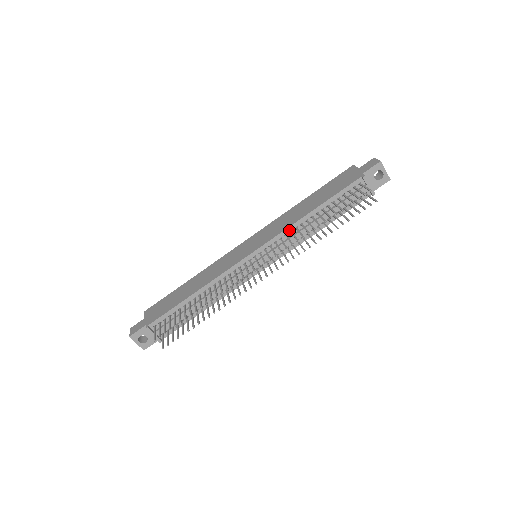
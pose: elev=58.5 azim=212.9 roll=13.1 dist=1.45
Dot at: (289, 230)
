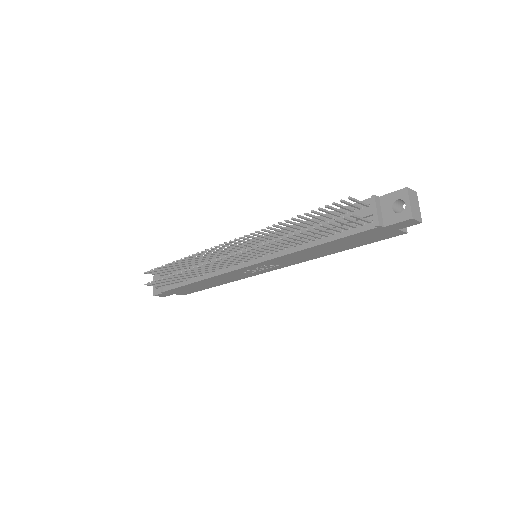
Dot at: occluded
